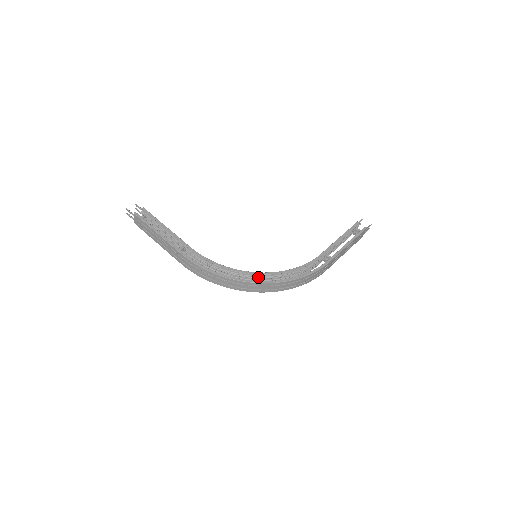
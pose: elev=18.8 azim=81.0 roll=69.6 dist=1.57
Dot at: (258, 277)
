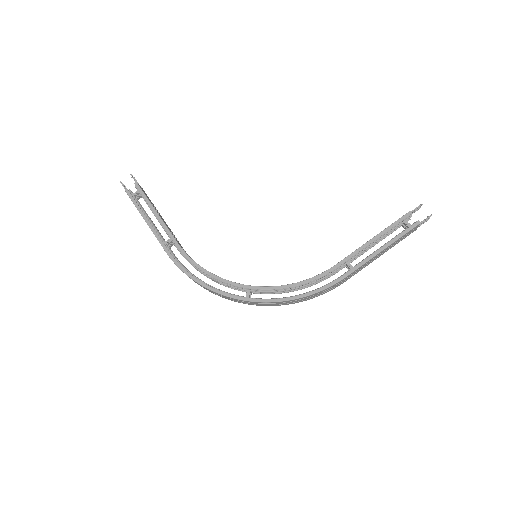
Dot at: (248, 290)
